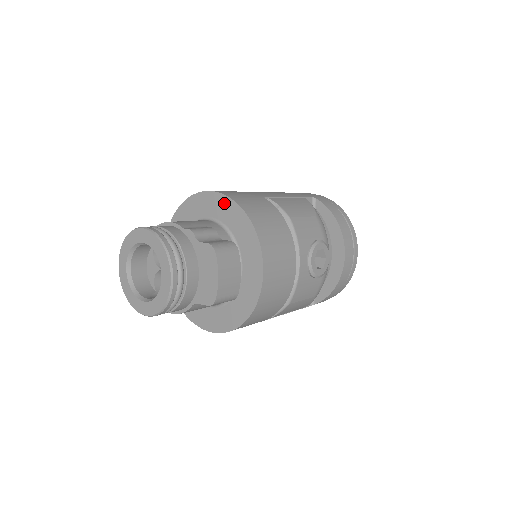
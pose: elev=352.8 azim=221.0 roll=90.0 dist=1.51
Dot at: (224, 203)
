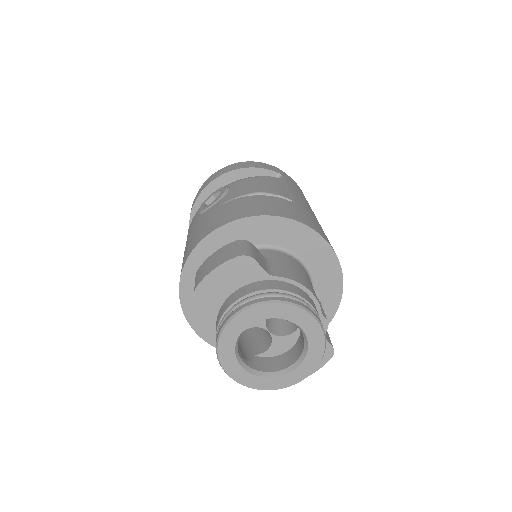
Dot at: (333, 271)
